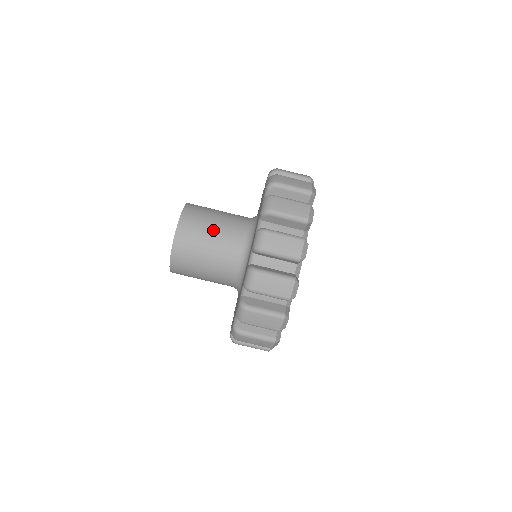
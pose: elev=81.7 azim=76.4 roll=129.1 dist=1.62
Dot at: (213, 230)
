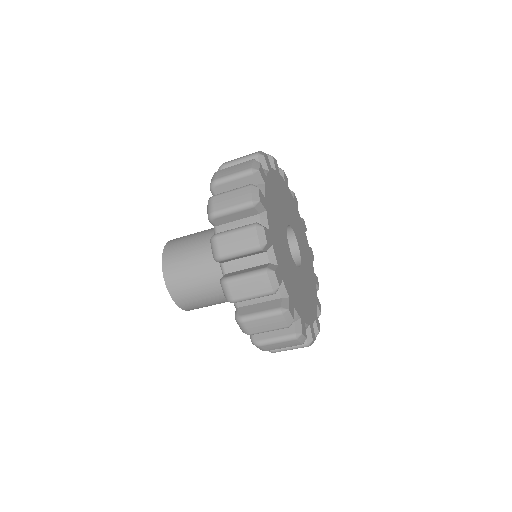
Dot at: (208, 297)
